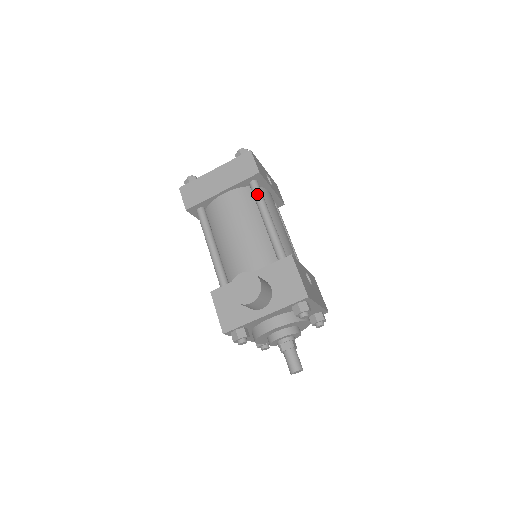
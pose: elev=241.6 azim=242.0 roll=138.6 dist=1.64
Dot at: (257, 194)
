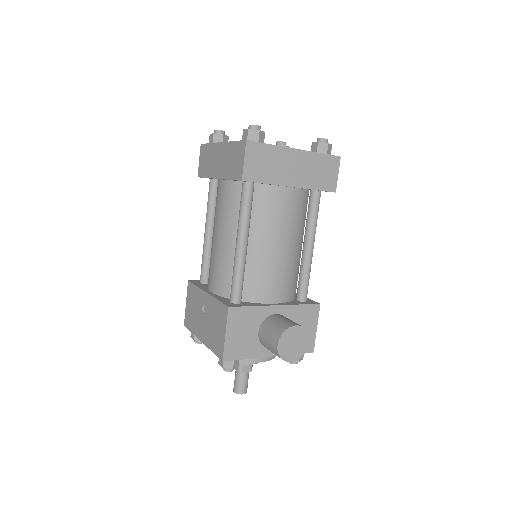
Dot at: (317, 211)
